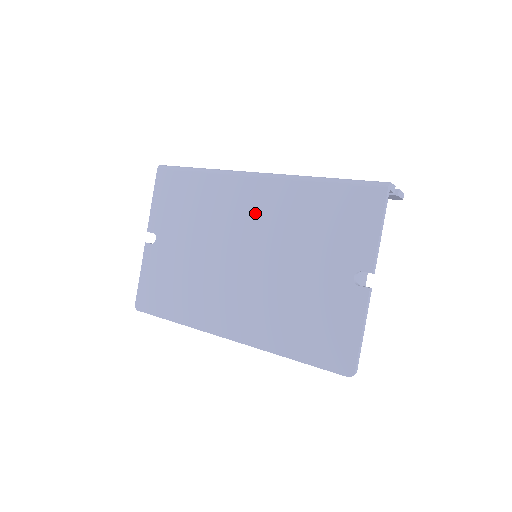
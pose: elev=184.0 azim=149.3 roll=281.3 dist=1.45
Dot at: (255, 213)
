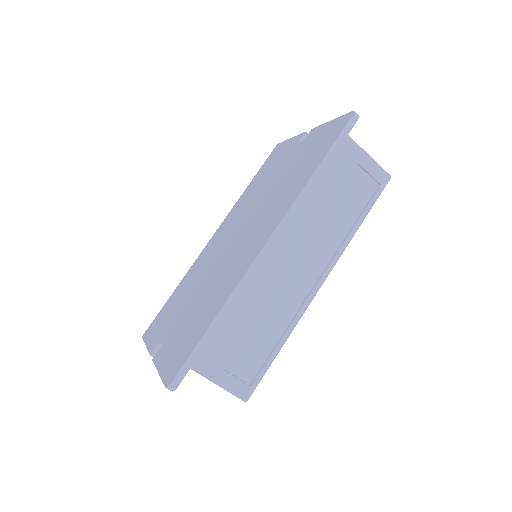
Dot at: (225, 231)
